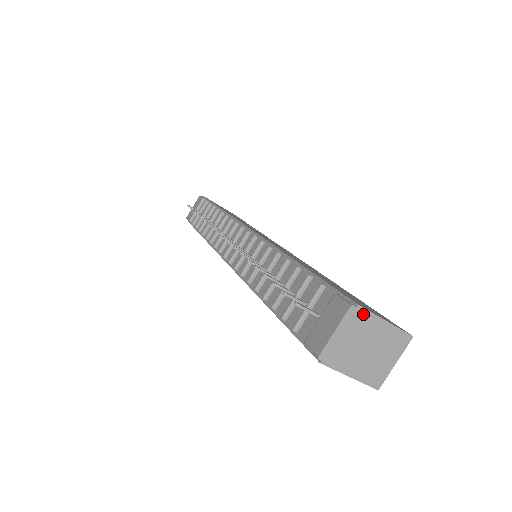
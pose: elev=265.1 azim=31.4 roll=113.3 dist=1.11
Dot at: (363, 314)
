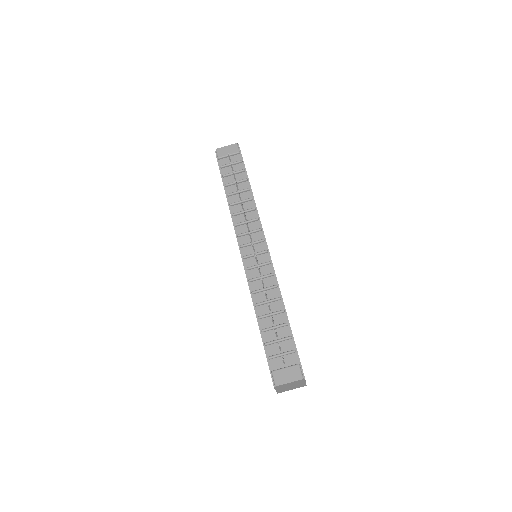
Dot at: (303, 381)
